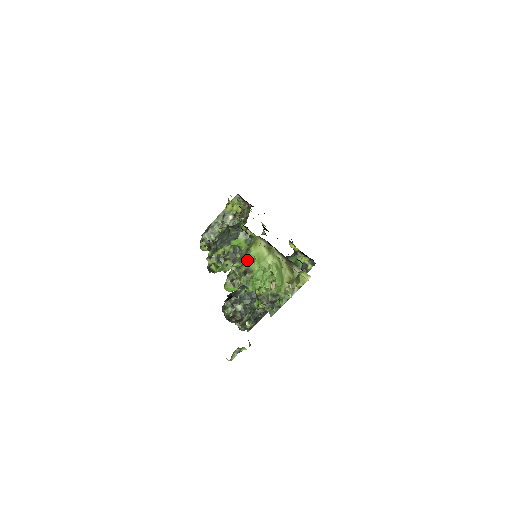
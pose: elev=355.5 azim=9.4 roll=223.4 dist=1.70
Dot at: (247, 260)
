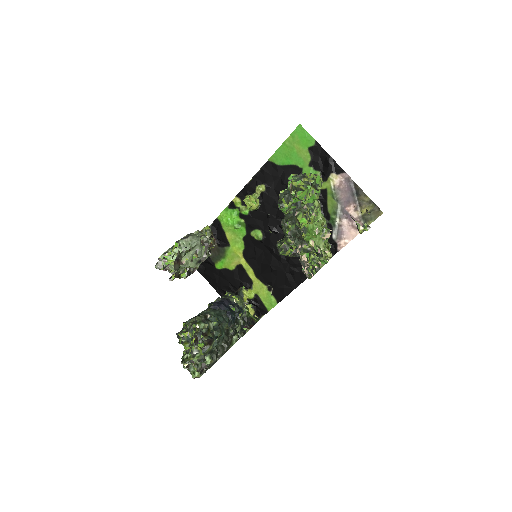
Dot at: occluded
